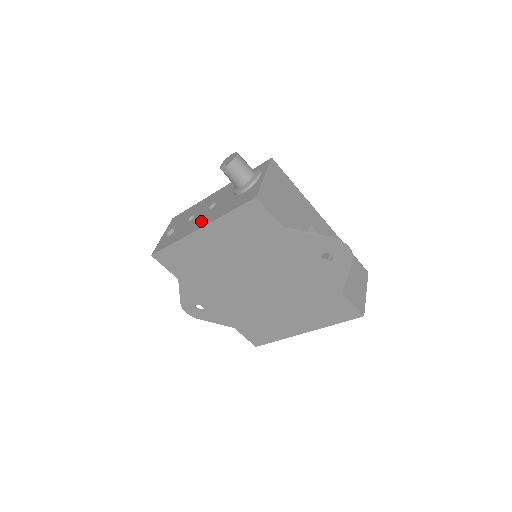
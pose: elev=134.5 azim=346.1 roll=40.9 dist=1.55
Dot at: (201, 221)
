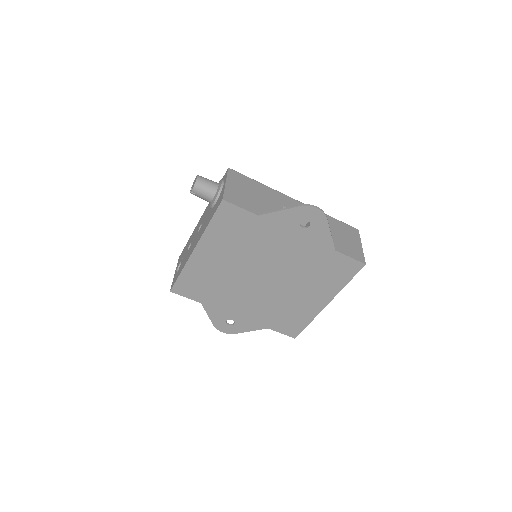
Dot at: (195, 243)
